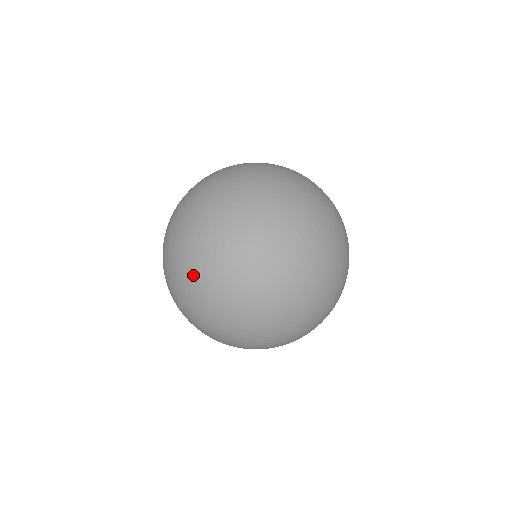
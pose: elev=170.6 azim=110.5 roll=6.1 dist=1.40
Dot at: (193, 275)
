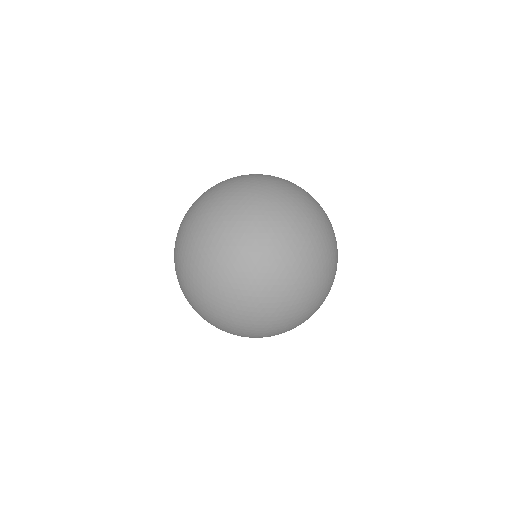
Dot at: (189, 272)
